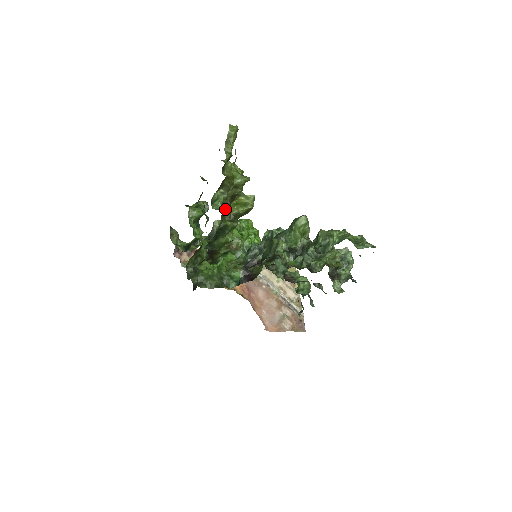
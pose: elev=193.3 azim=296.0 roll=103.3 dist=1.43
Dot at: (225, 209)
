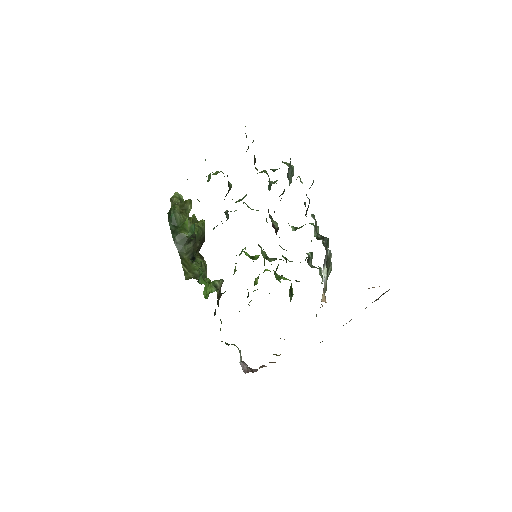
Dot at: occluded
